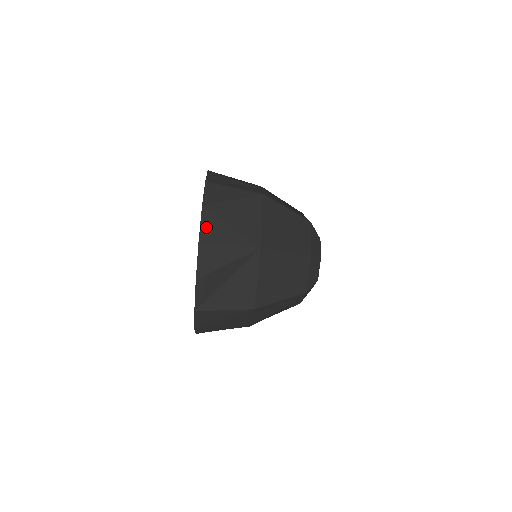
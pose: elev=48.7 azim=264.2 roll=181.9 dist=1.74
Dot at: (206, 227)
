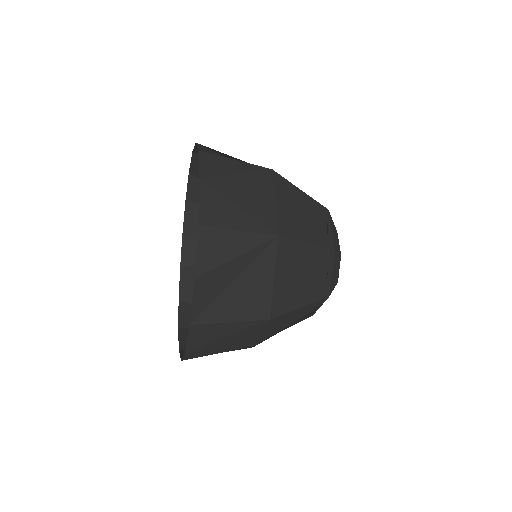
Dot at: (207, 206)
